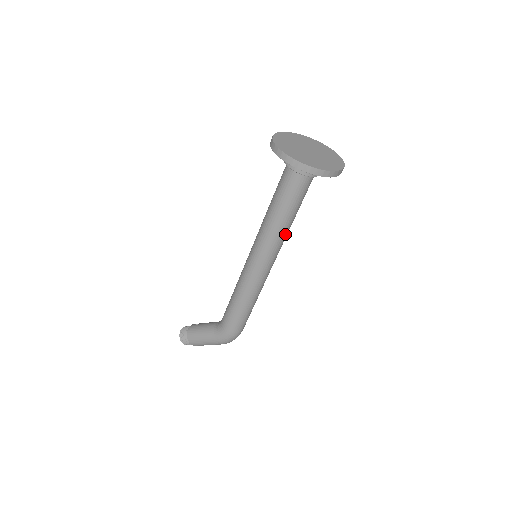
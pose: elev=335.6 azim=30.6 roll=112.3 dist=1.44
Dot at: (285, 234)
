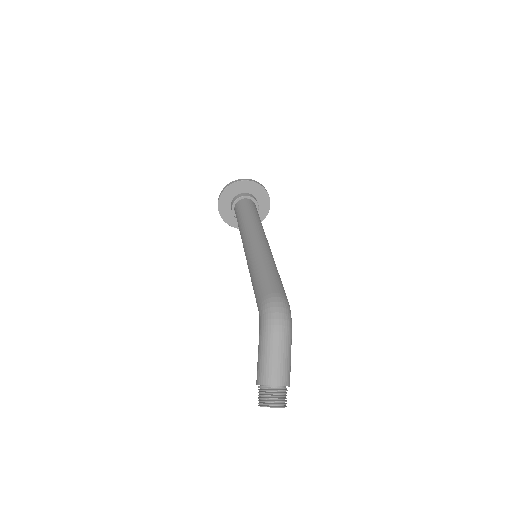
Dot at: (252, 222)
